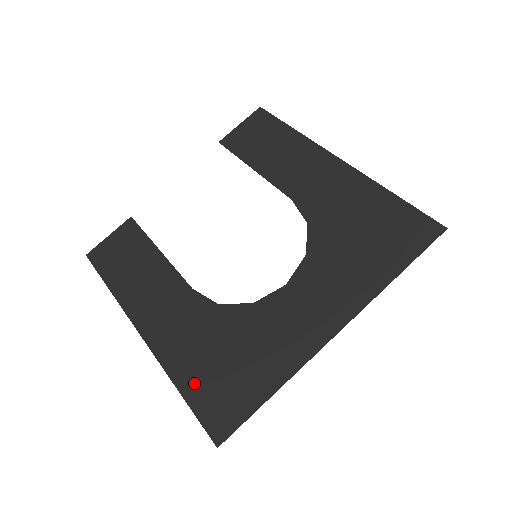
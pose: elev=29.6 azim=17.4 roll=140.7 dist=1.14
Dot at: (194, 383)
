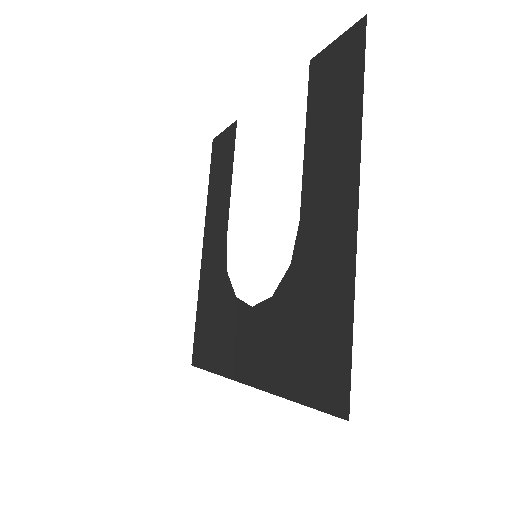
Dot at: (201, 315)
